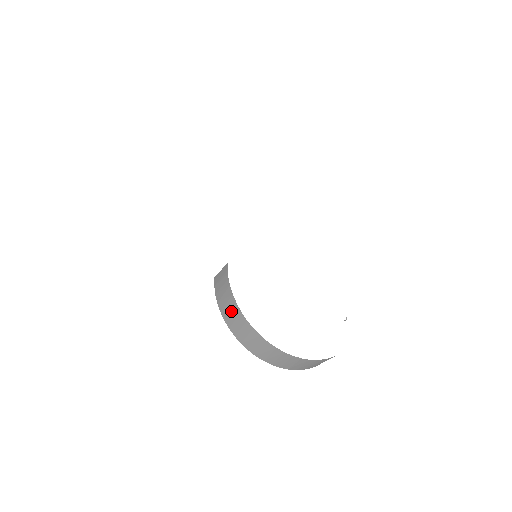
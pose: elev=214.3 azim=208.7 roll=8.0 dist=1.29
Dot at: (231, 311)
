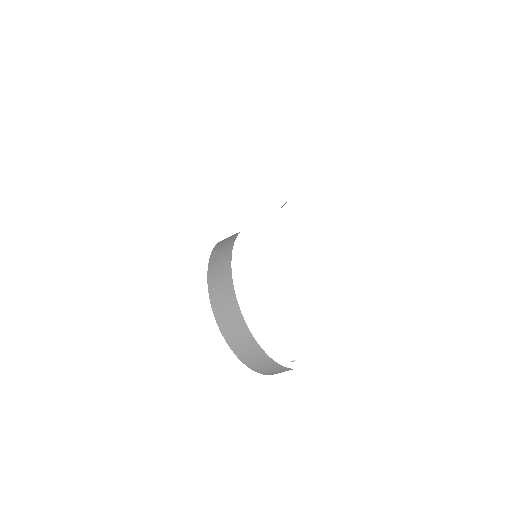
Dot at: (221, 265)
